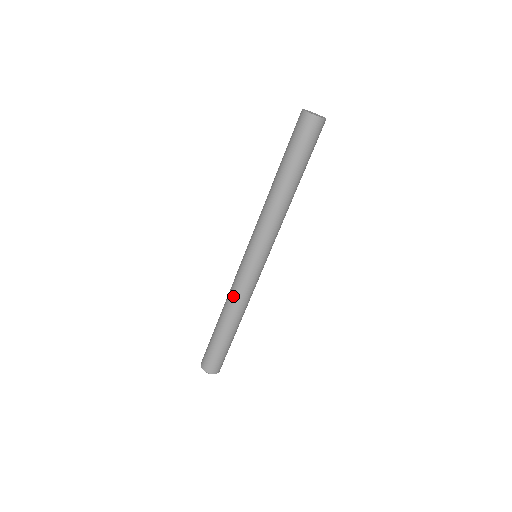
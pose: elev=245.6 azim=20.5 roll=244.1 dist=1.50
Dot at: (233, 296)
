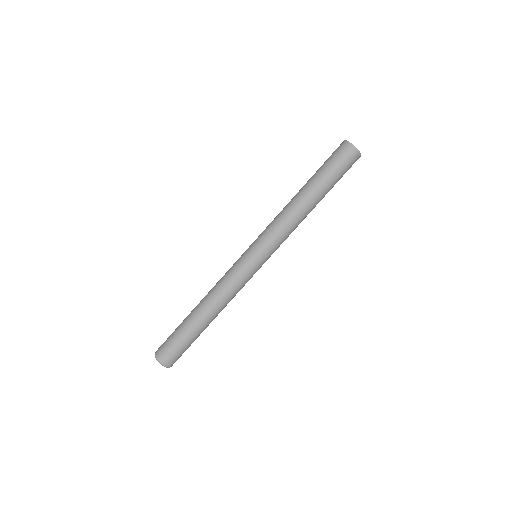
Dot at: (218, 284)
